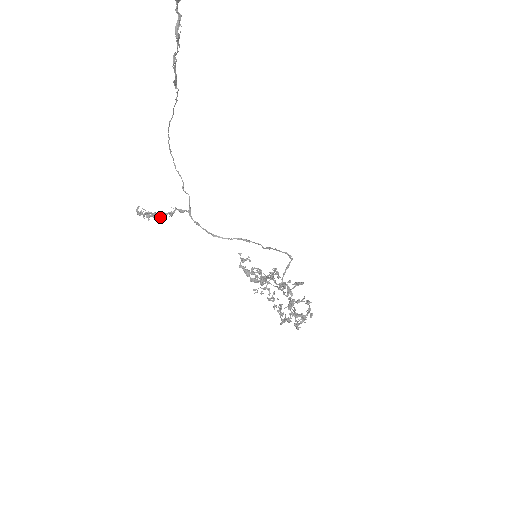
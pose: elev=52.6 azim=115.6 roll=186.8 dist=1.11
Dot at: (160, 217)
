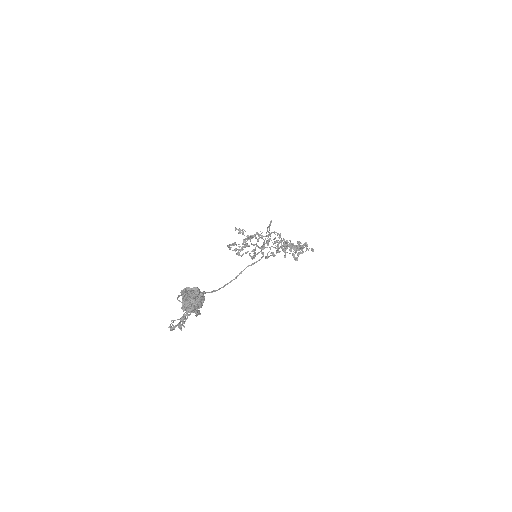
Dot at: (187, 315)
